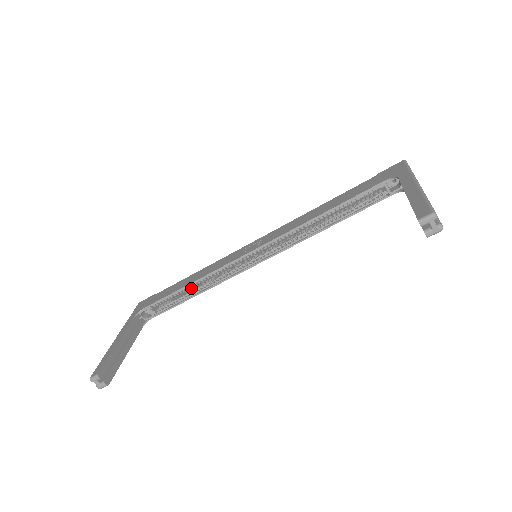
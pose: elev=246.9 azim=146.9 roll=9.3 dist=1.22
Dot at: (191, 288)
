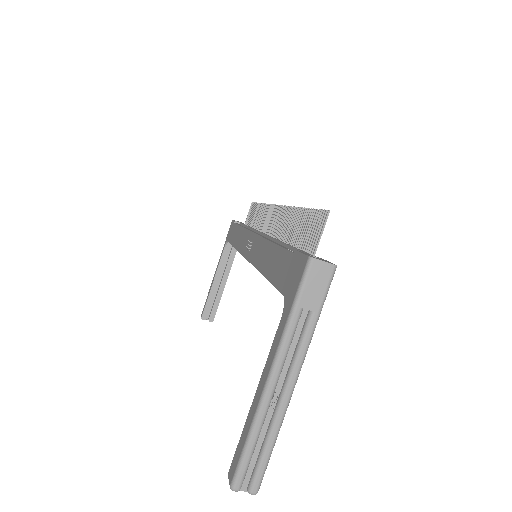
Dot at: occluded
